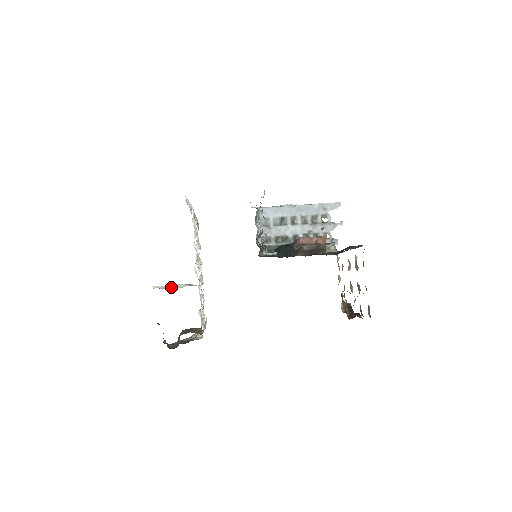
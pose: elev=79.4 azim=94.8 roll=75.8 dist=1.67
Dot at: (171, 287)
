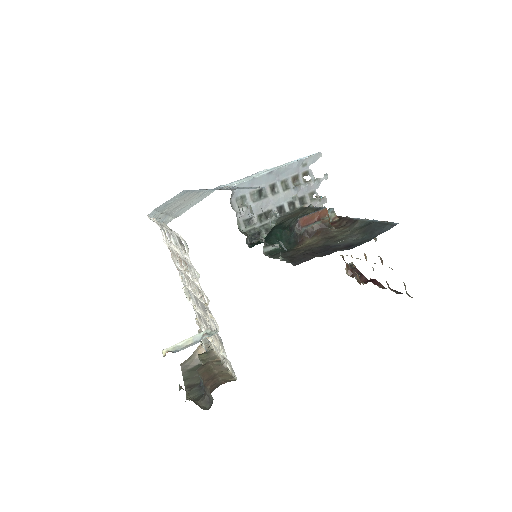
Dot at: (185, 344)
